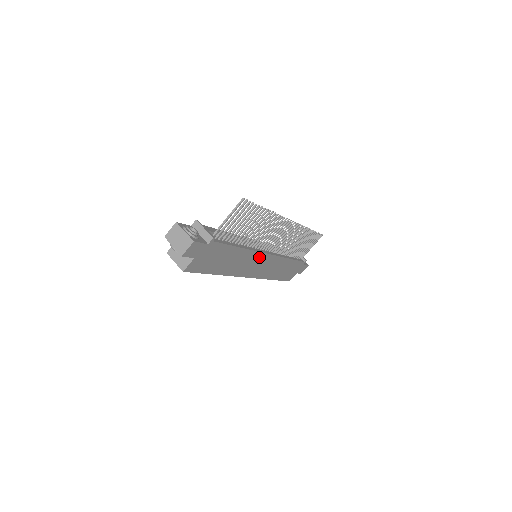
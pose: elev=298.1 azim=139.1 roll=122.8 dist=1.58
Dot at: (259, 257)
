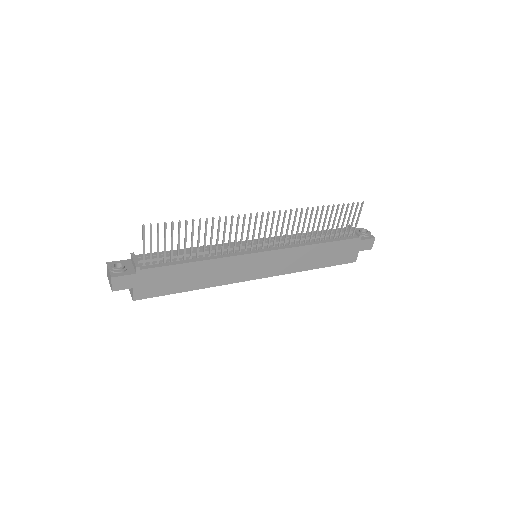
Dot at: (246, 259)
